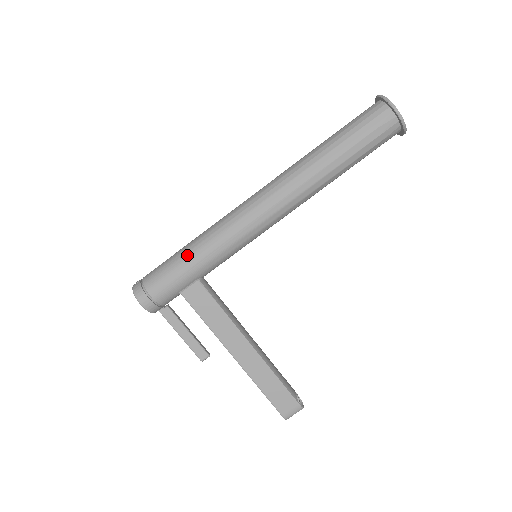
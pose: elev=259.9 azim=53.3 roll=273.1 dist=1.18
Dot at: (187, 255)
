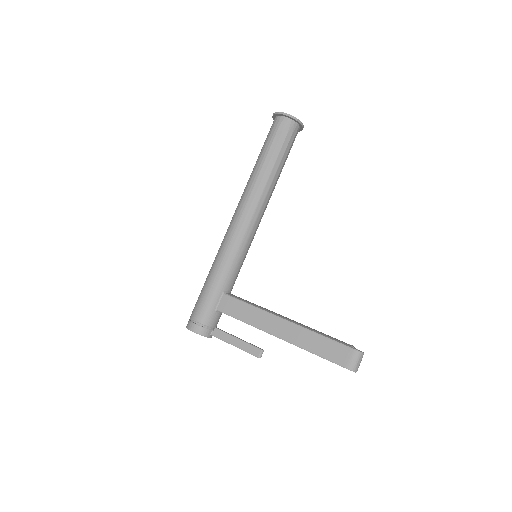
Dot at: (207, 279)
